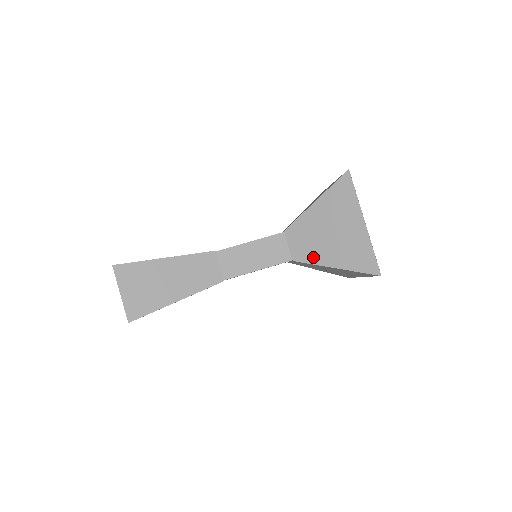
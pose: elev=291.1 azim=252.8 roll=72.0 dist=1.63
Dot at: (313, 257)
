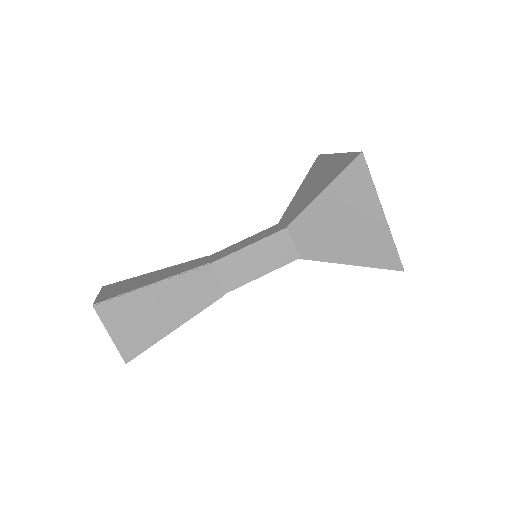
Dot at: (324, 254)
